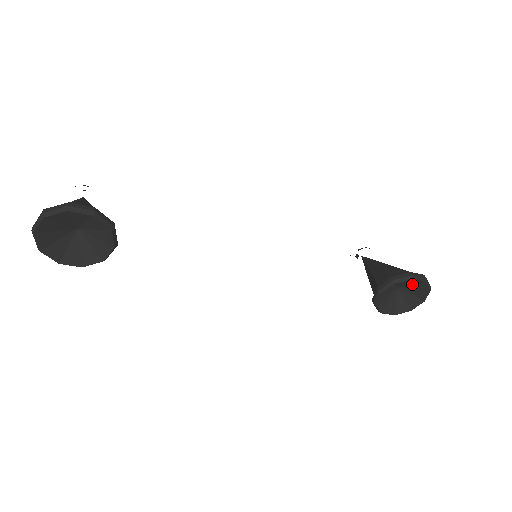
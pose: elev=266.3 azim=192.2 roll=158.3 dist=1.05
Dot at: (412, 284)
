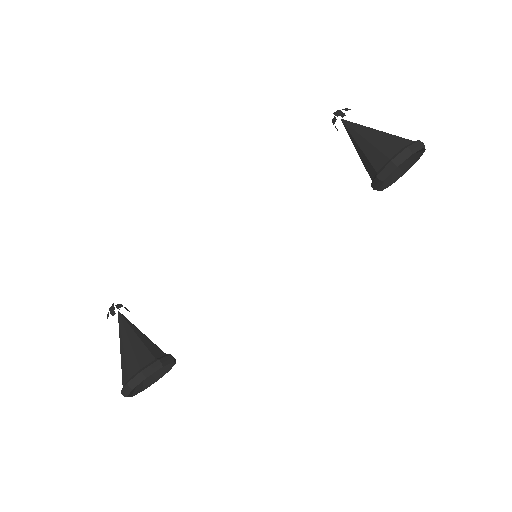
Dot at: occluded
